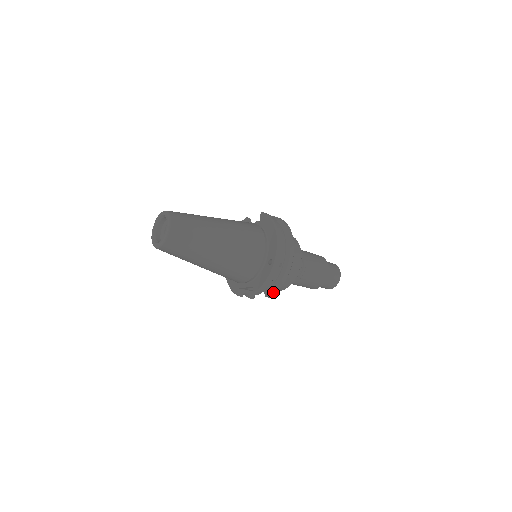
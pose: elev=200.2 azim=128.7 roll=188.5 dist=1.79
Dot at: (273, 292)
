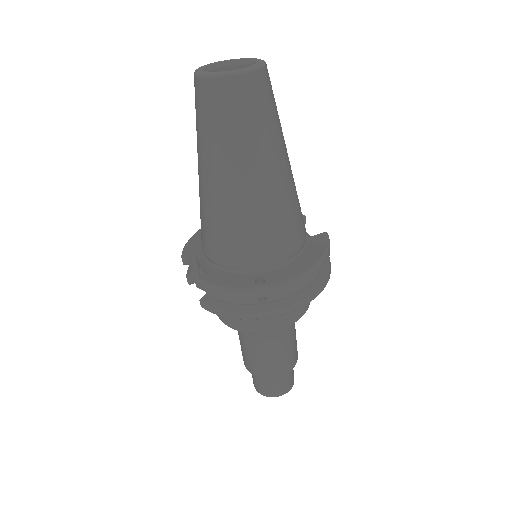
Dot at: (213, 308)
